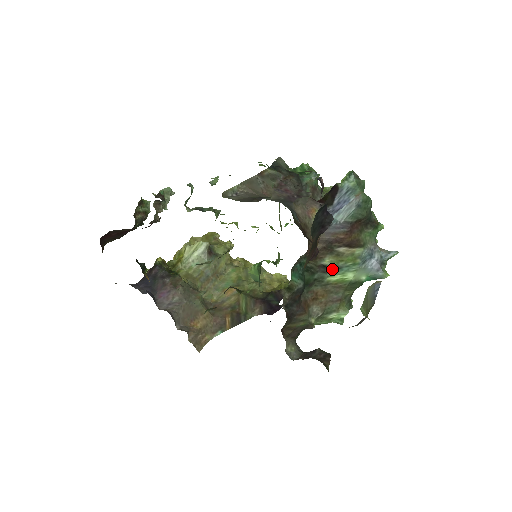
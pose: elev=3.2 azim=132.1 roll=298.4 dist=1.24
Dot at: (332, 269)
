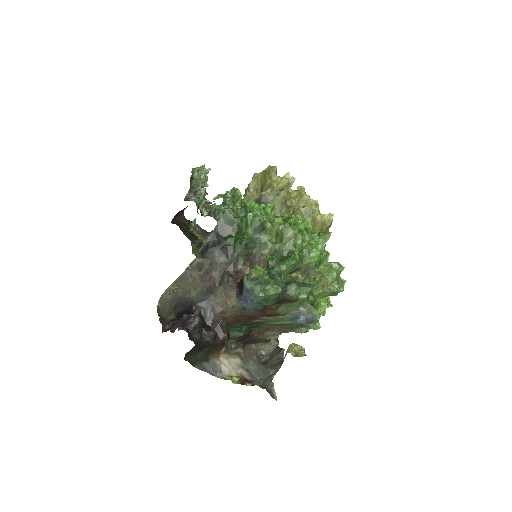
Dot at: (267, 322)
